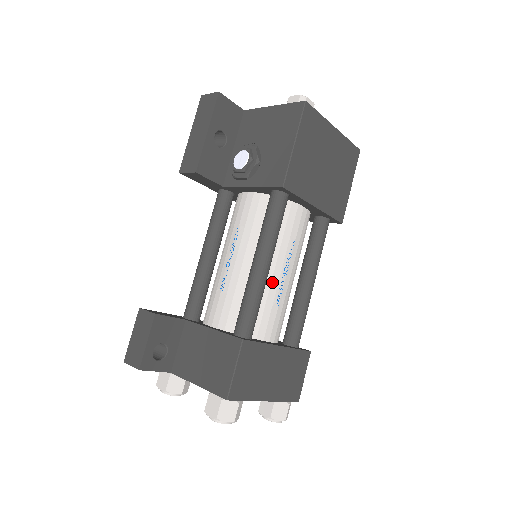
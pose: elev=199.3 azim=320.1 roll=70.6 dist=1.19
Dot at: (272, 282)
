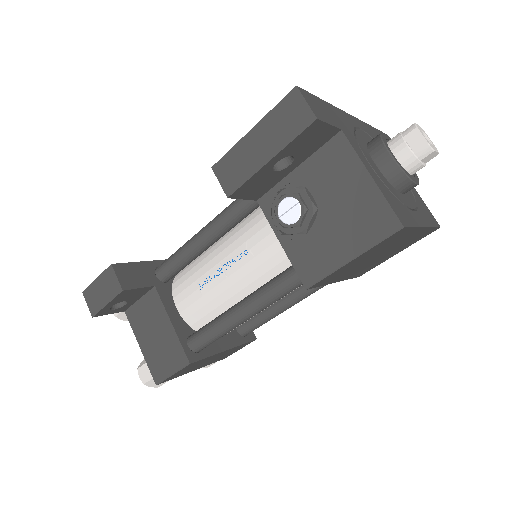
Dot at: occluded
